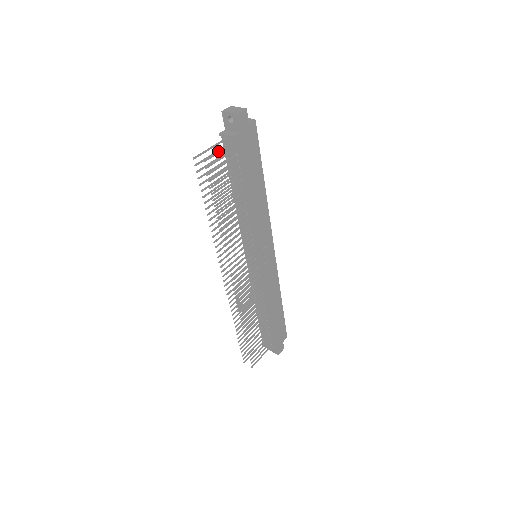
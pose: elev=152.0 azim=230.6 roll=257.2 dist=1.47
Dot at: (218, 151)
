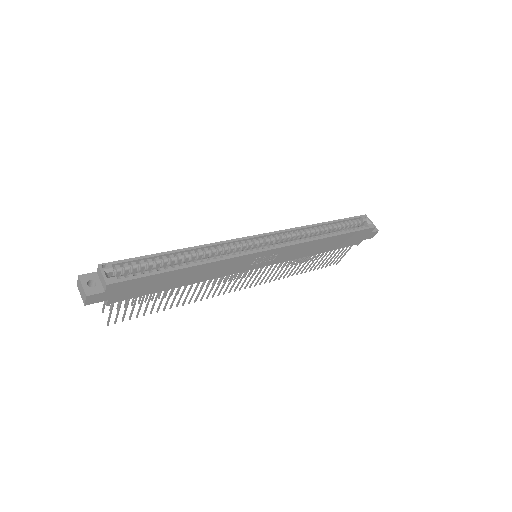
Dot at: (109, 314)
